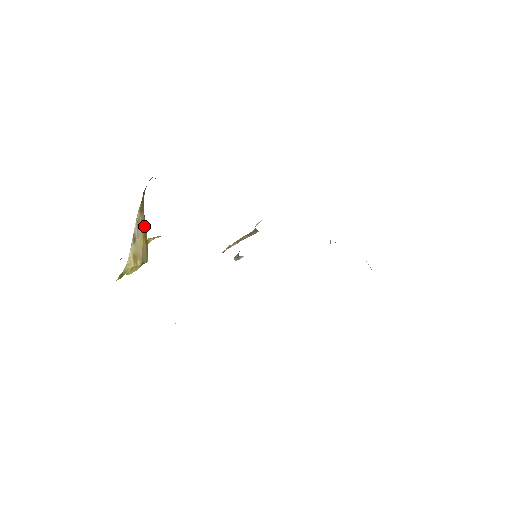
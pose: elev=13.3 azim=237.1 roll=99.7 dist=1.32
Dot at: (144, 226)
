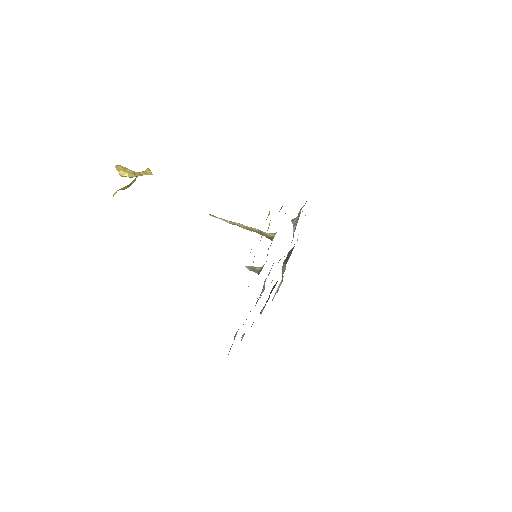
Dot at: occluded
